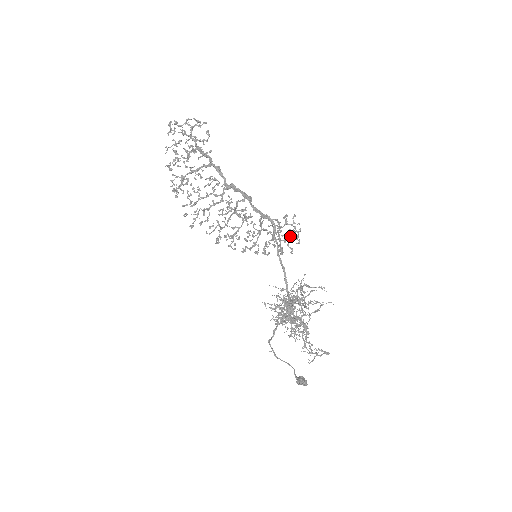
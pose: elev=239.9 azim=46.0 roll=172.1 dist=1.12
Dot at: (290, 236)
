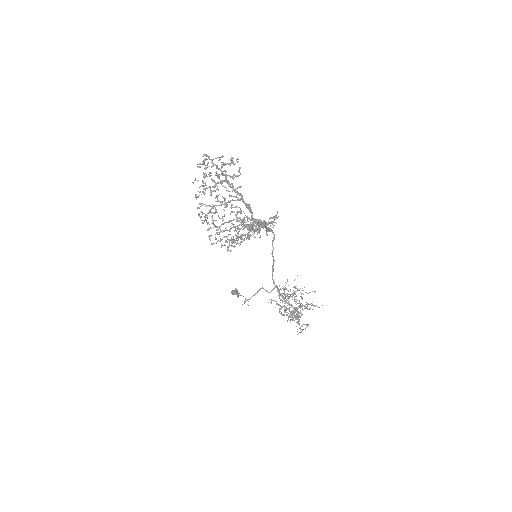
Dot at: occluded
